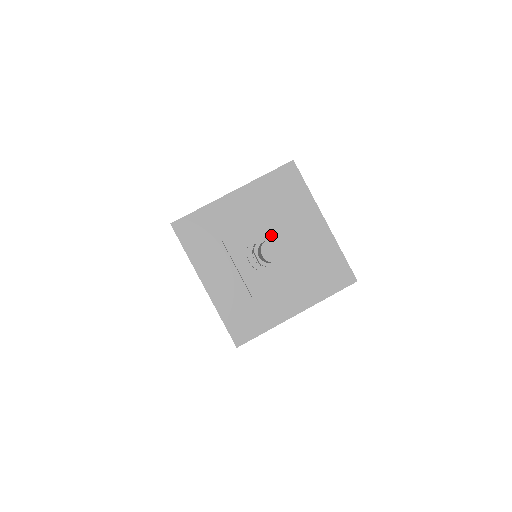
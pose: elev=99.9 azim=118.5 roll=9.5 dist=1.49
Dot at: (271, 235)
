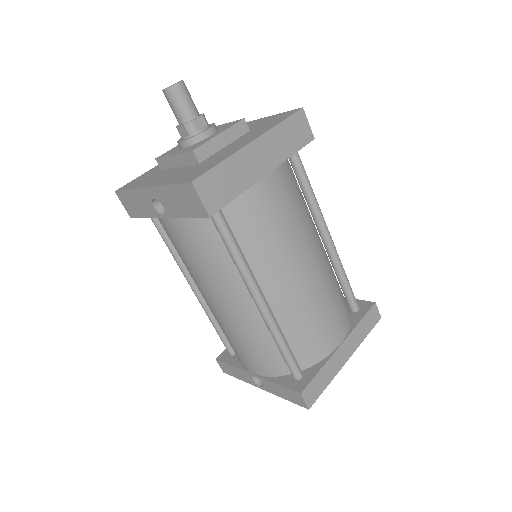
Dot at: occluded
